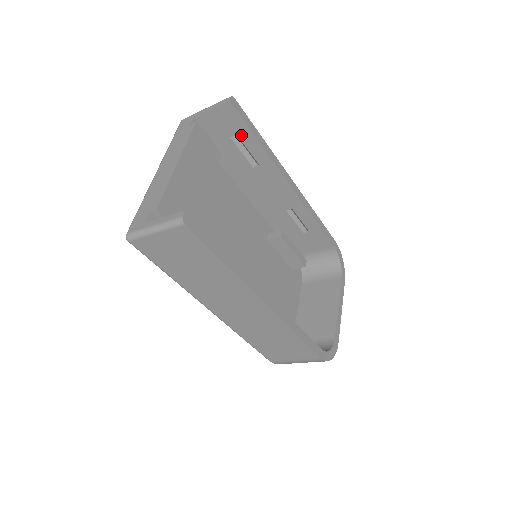
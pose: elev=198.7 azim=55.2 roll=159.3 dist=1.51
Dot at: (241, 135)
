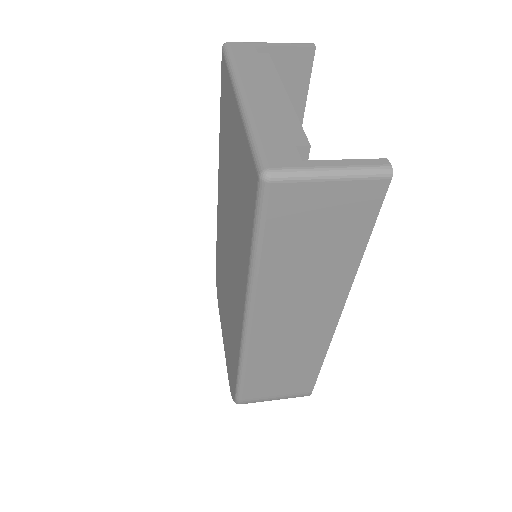
Dot at: (292, 97)
